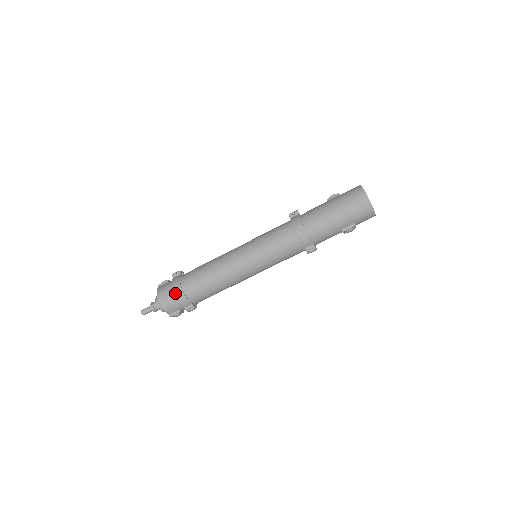
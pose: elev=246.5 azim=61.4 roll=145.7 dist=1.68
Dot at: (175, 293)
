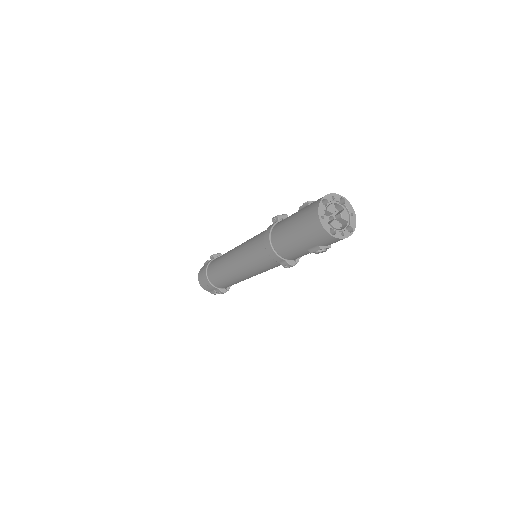
Dot at: (204, 278)
